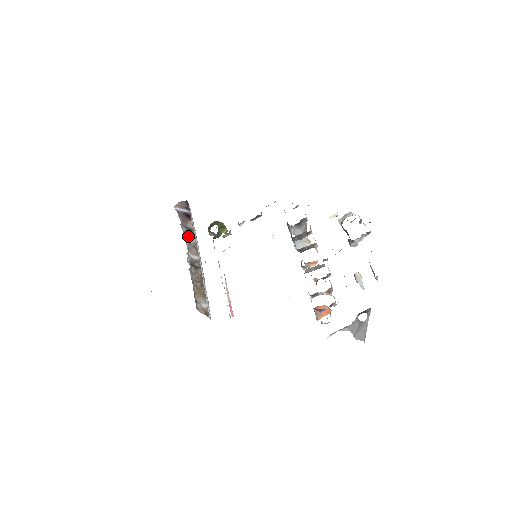
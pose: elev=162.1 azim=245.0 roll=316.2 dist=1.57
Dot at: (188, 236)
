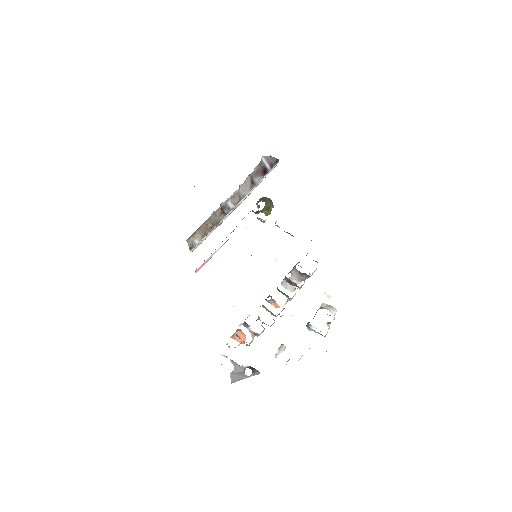
Dot at: (245, 186)
